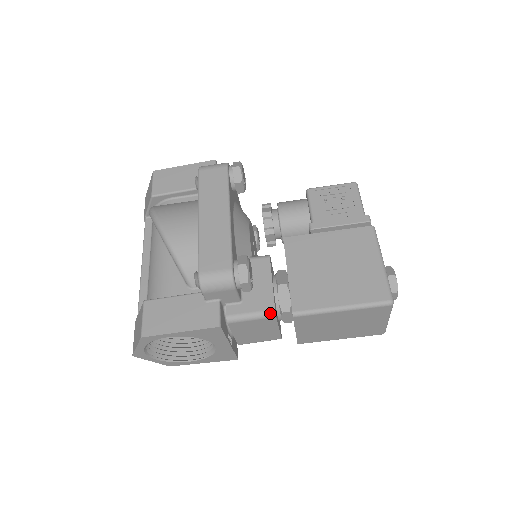
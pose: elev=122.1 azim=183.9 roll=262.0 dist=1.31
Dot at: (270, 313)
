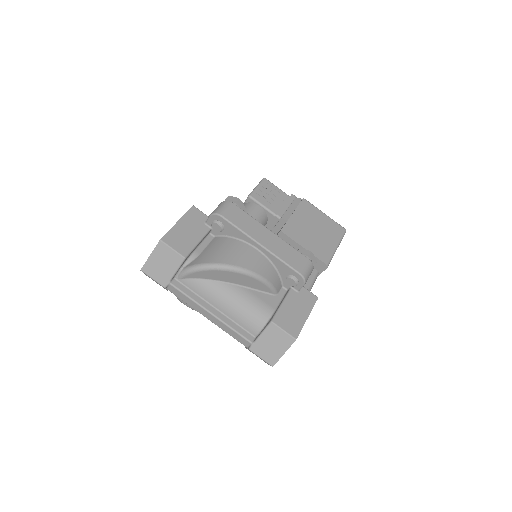
Dot at: (317, 274)
